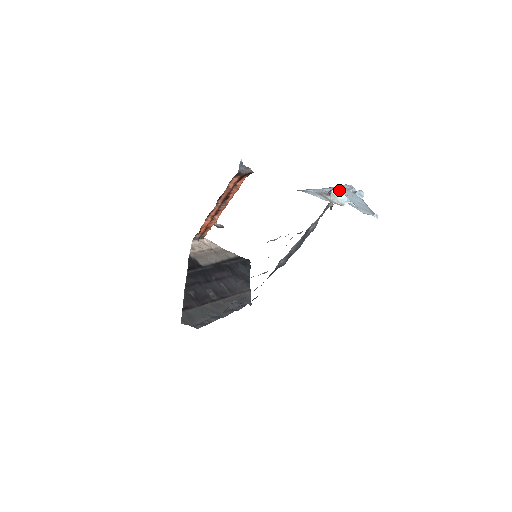
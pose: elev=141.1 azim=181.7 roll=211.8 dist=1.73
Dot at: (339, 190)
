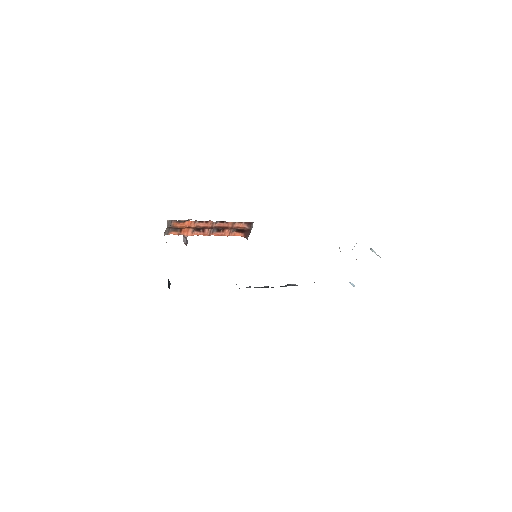
Dot at: occluded
